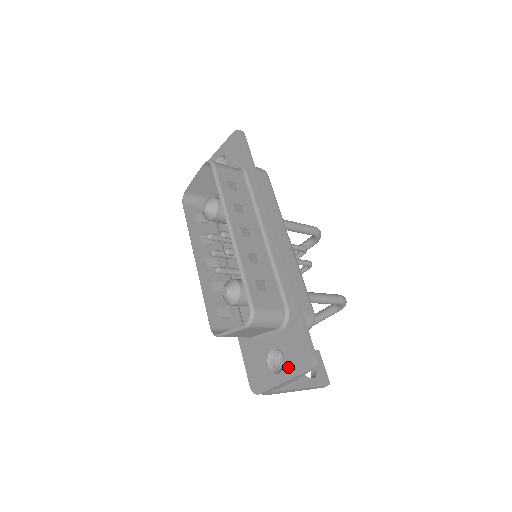
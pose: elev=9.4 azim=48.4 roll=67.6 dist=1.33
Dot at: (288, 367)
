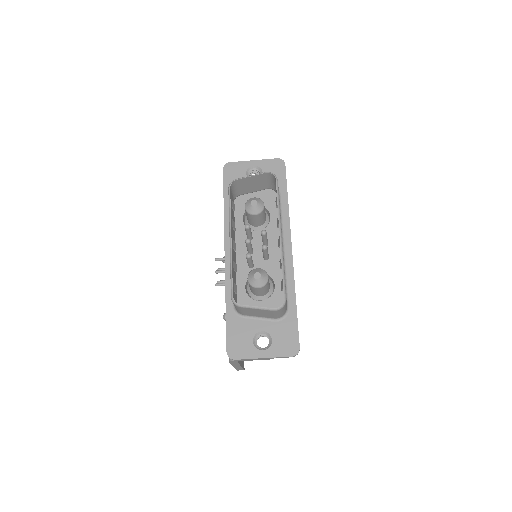
Dot at: (274, 348)
